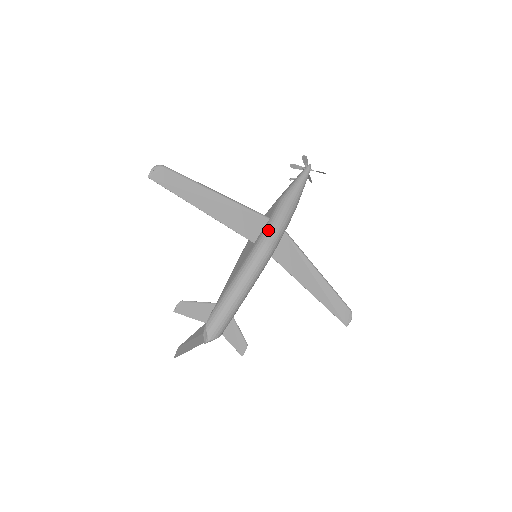
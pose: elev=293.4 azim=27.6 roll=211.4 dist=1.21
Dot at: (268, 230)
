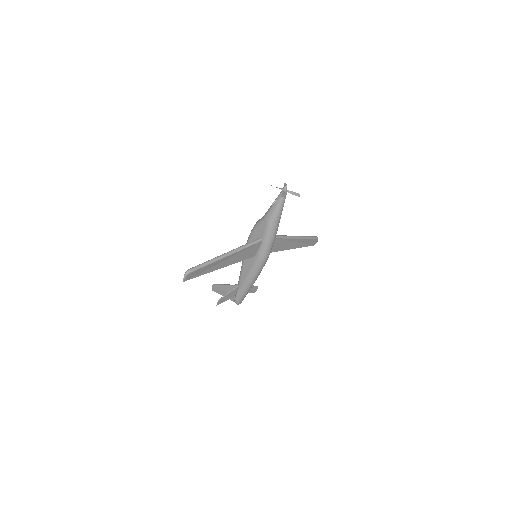
Dot at: (264, 251)
